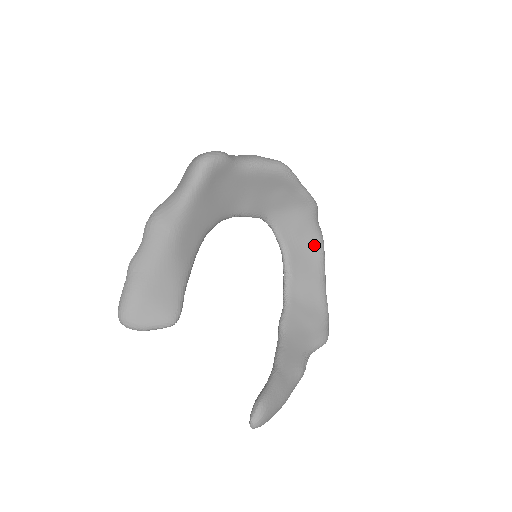
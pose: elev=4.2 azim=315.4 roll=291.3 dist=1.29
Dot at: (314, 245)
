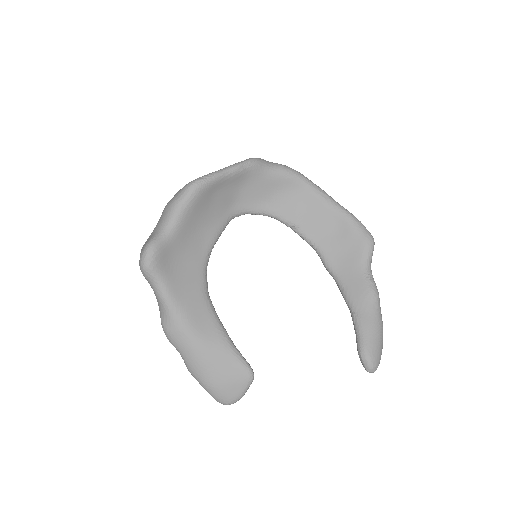
Dot at: (288, 183)
